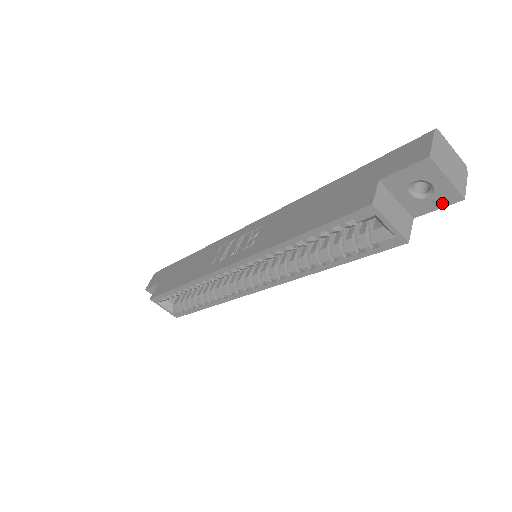
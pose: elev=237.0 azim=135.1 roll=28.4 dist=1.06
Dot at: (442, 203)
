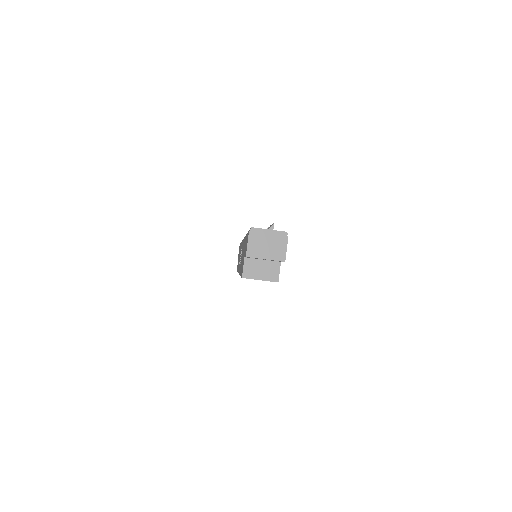
Dot at: (280, 261)
